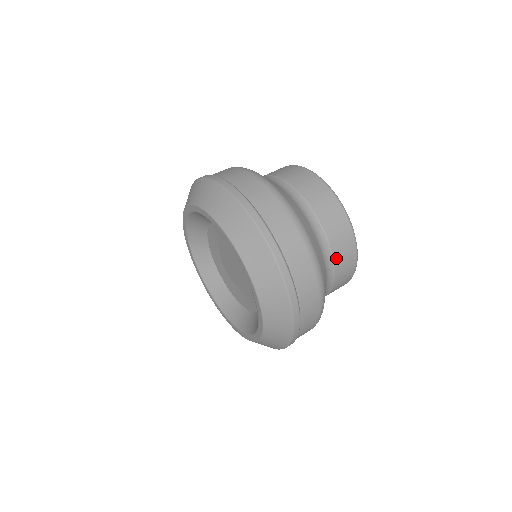
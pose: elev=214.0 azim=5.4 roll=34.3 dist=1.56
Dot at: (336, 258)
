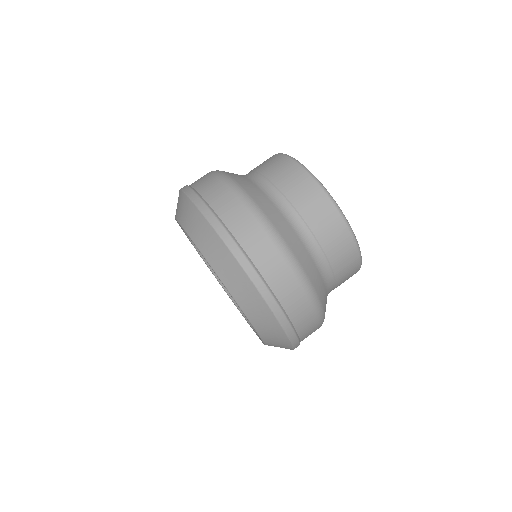
Dot at: (290, 196)
